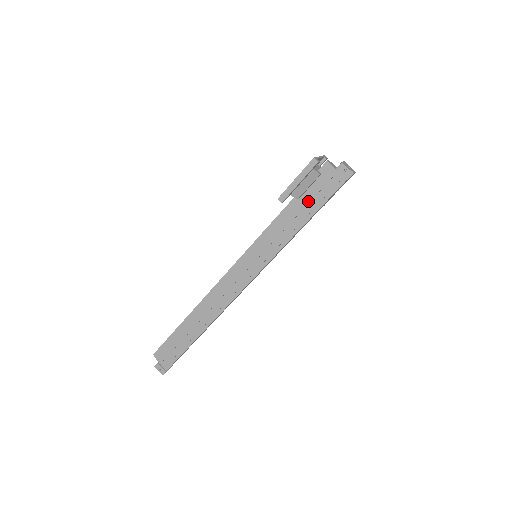
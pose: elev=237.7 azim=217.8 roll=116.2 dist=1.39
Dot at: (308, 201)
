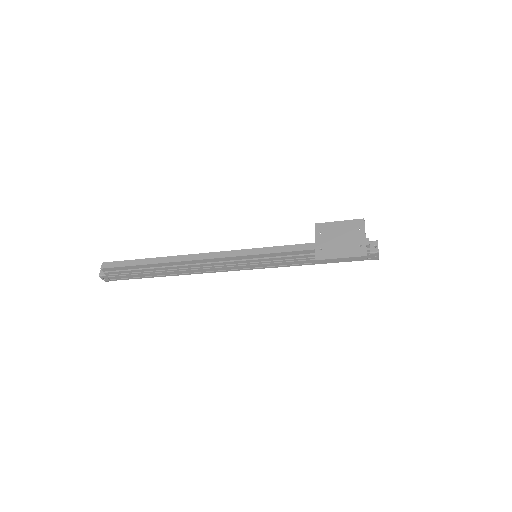
Dot at: occluded
